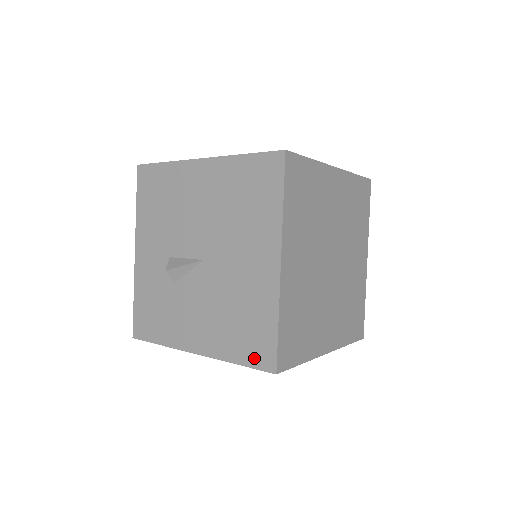
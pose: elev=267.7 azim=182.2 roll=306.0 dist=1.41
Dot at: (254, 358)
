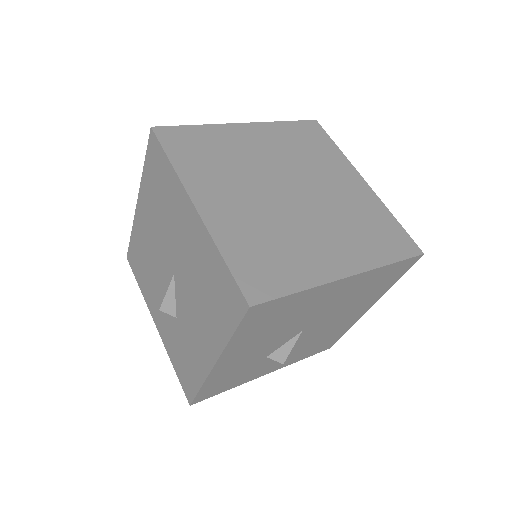
Dot at: (233, 313)
